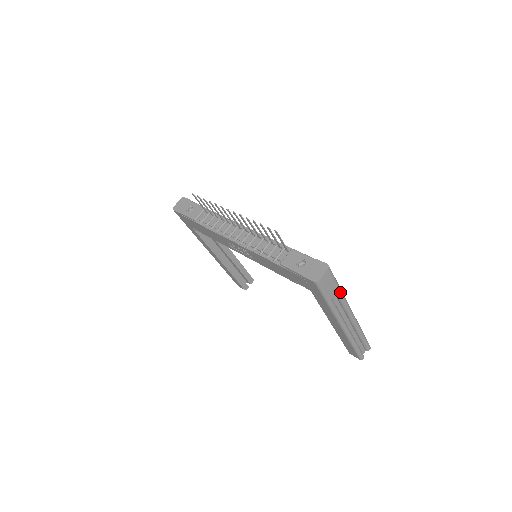
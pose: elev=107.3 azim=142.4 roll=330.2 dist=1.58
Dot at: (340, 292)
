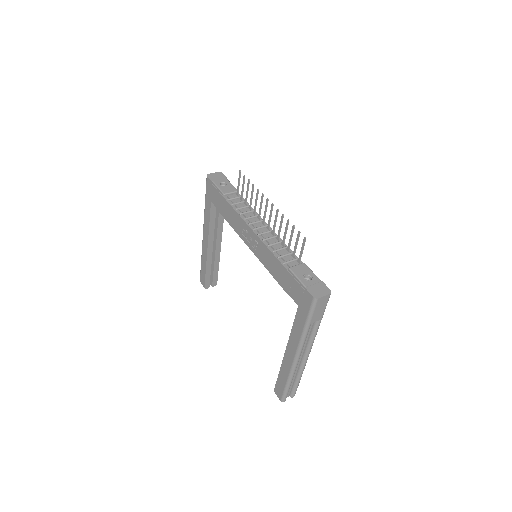
Dot at: (319, 323)
